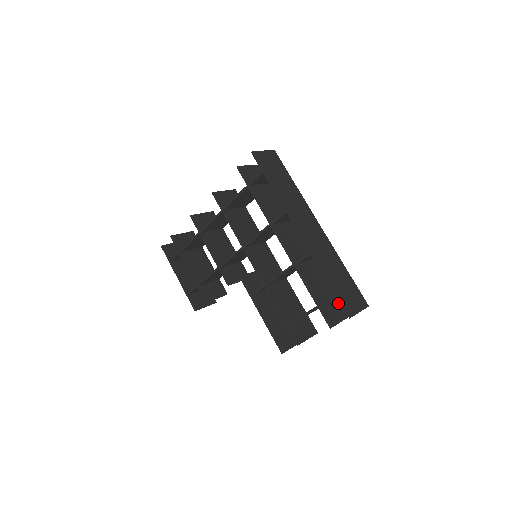
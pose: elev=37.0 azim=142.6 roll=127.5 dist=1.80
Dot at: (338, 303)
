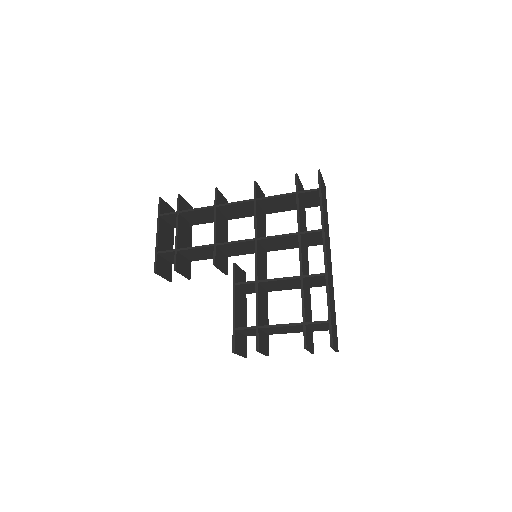
Dot at: (312, 335)
